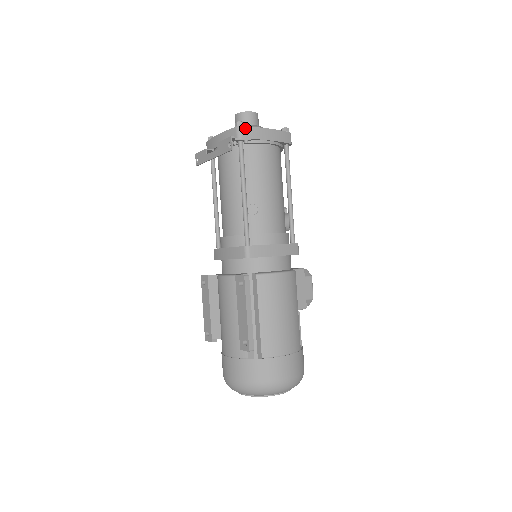
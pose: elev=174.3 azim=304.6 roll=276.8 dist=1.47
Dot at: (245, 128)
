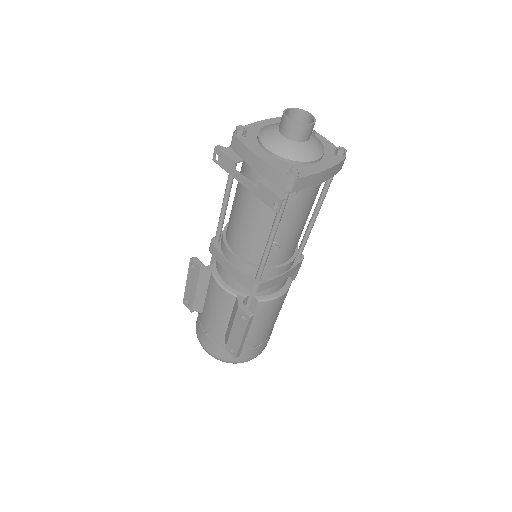
Dot at: (300, 179)
